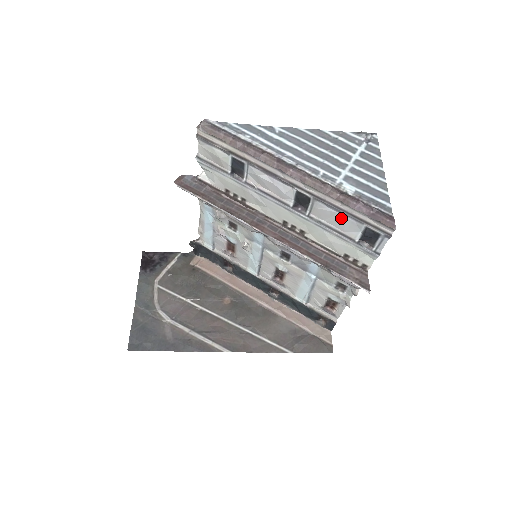
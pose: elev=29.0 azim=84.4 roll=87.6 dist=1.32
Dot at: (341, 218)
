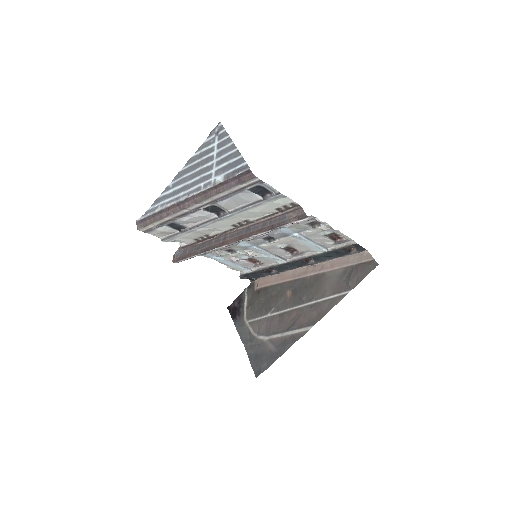
Dot at: (236, 198)
